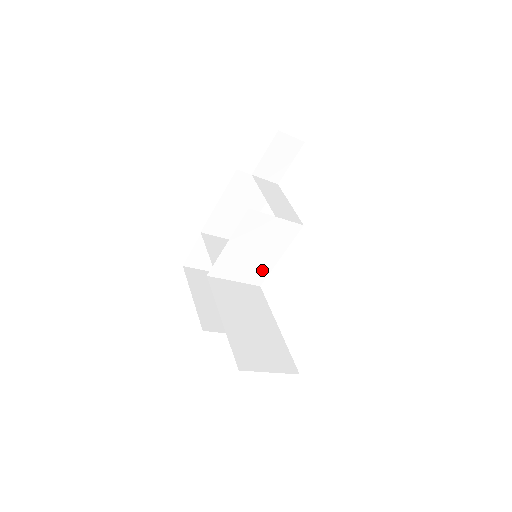
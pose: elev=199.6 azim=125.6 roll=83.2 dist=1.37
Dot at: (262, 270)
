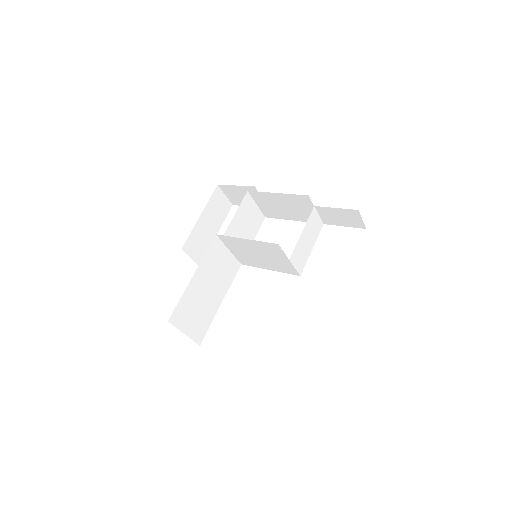
Dot at: (251, 262)
